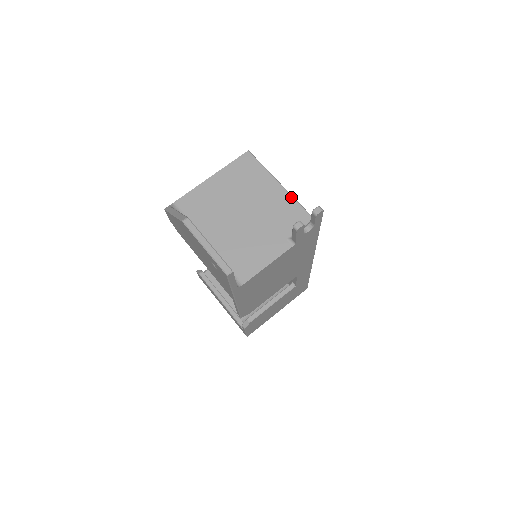
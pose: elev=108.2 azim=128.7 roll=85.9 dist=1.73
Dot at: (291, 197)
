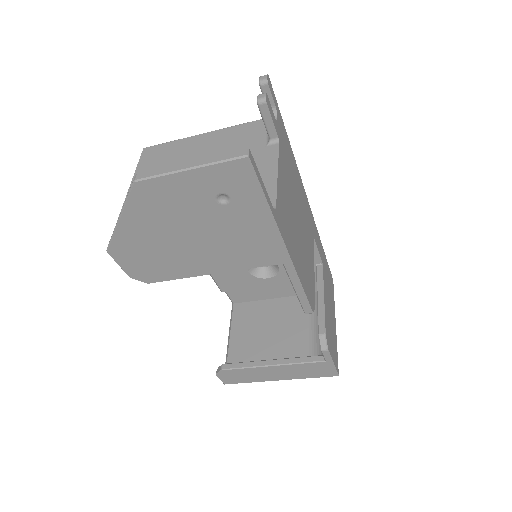
Dot at: (227, 128)
